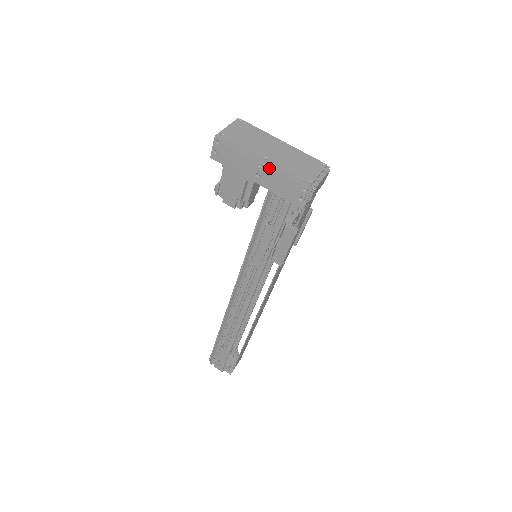
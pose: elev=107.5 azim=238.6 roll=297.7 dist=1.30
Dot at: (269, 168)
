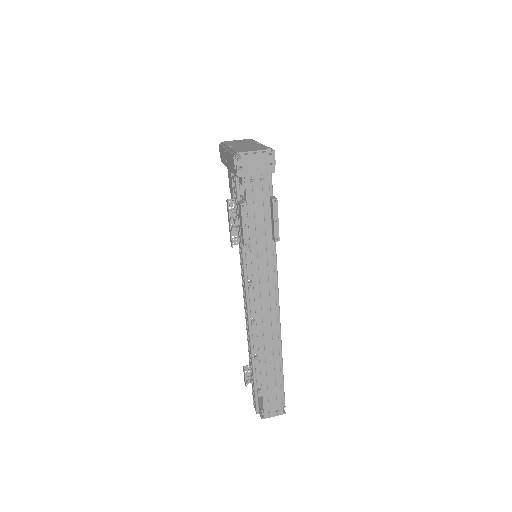
Dot at: (227, 151)
